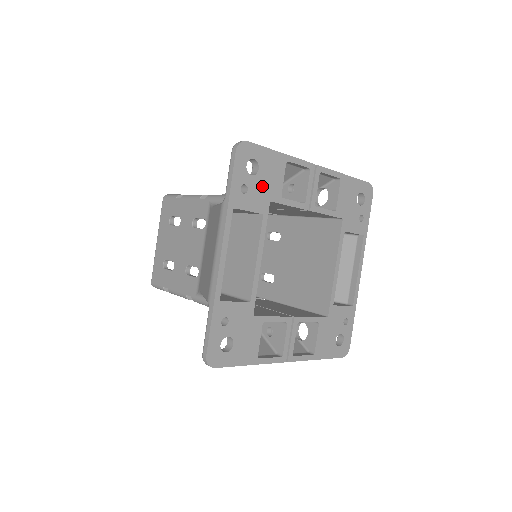
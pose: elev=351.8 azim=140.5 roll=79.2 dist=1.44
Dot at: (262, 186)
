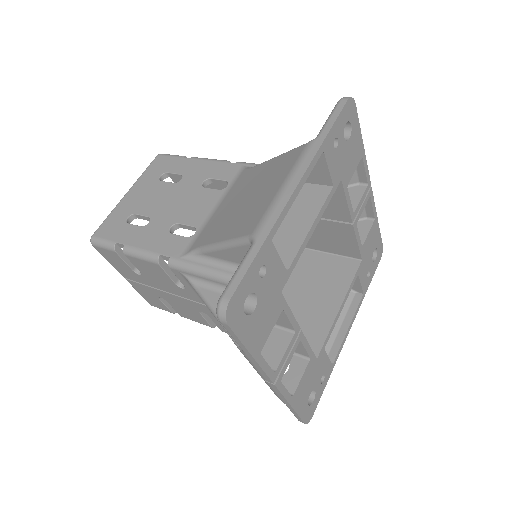
Dot at: (344, 157)
